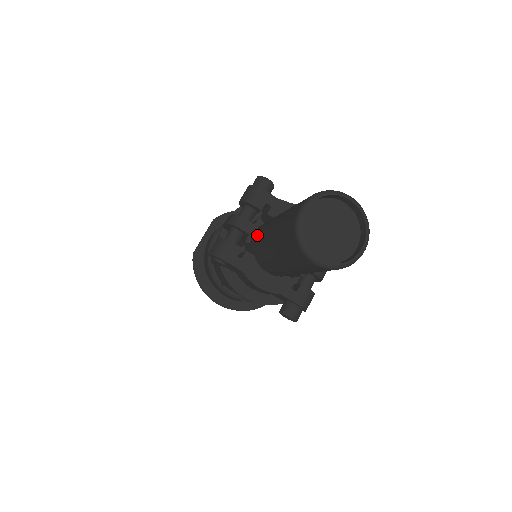
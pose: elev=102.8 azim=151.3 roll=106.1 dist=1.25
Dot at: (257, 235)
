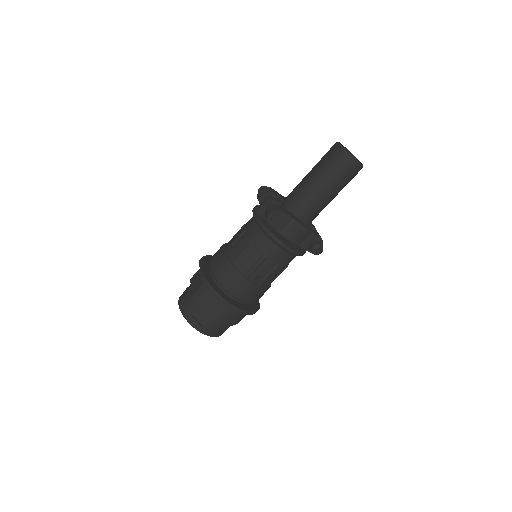
Dot at: (289, 200)
